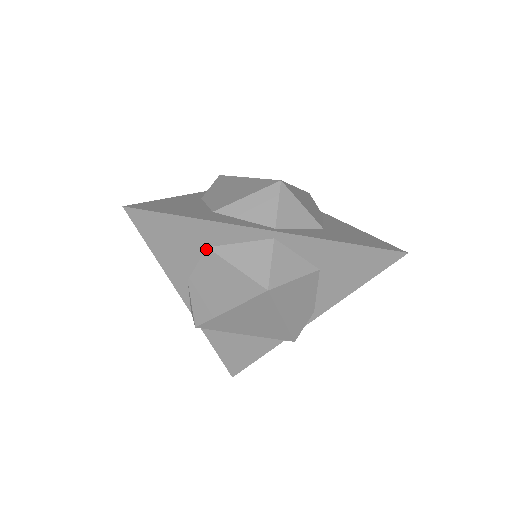
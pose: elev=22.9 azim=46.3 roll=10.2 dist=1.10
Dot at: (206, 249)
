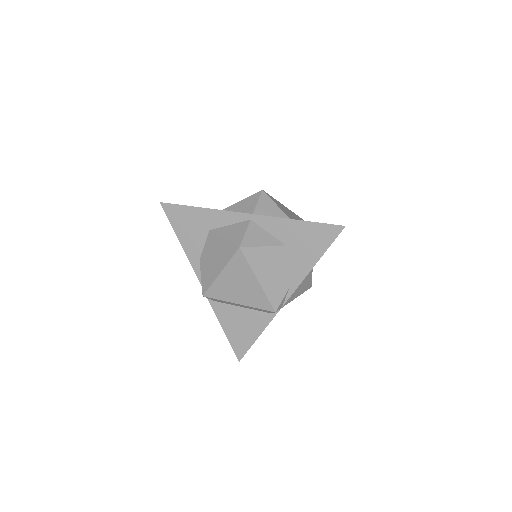
Dot at: (209, 232)
